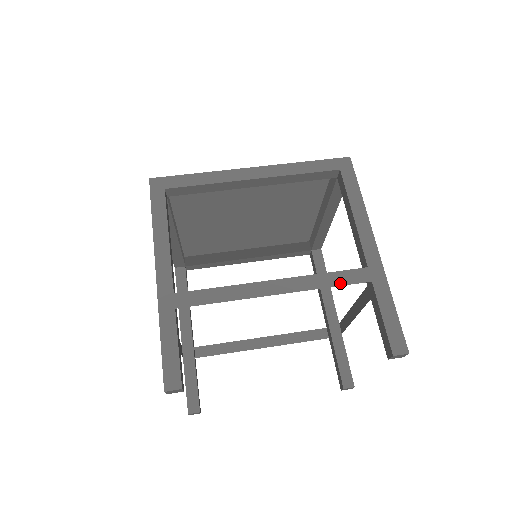
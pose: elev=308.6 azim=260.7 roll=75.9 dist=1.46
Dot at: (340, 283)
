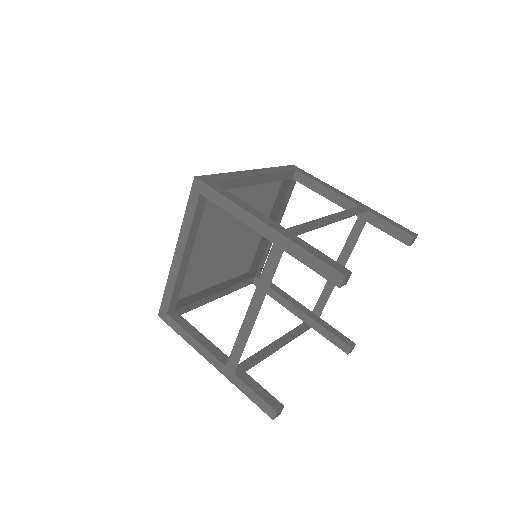
Dot at: (357, 213)
